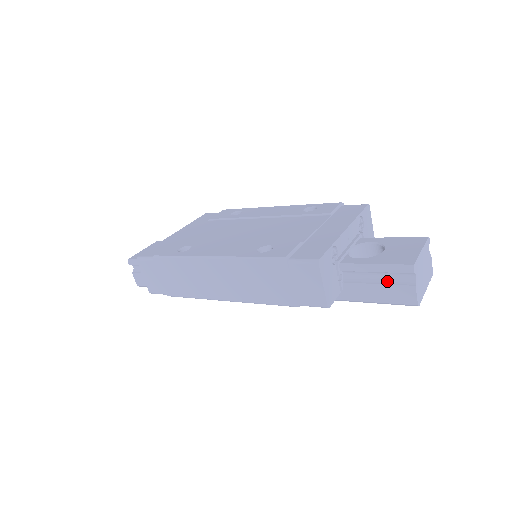
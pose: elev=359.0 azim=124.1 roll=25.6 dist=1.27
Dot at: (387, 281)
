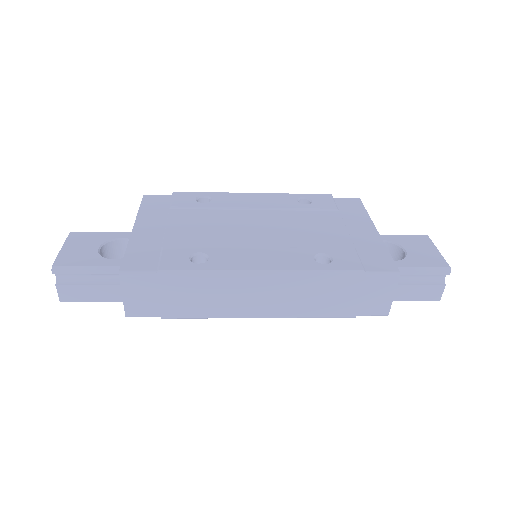
Dot at: (420, 282)
